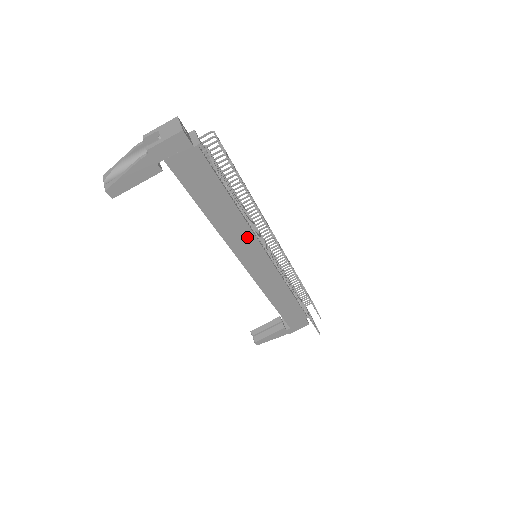
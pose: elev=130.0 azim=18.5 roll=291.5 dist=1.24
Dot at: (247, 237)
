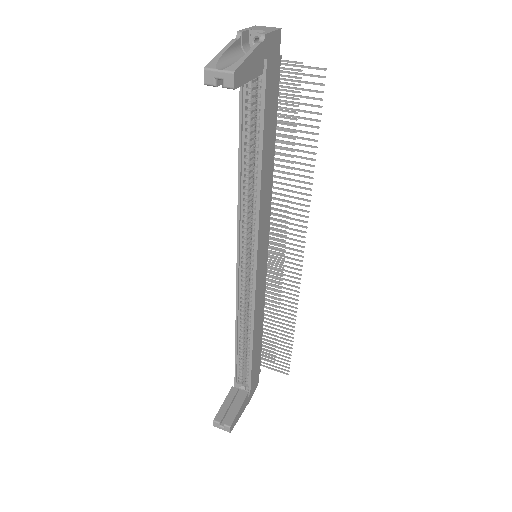
Dot at: (267, 214)
